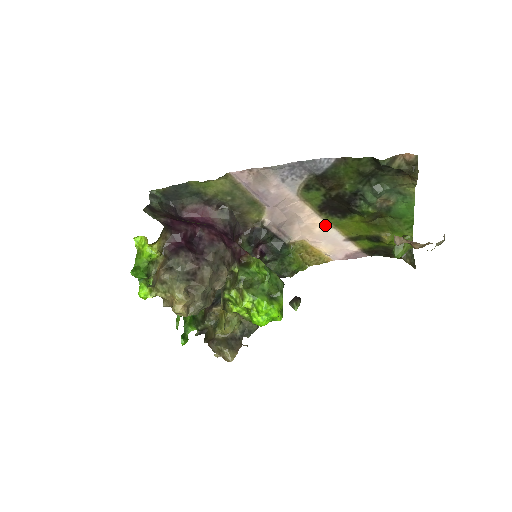
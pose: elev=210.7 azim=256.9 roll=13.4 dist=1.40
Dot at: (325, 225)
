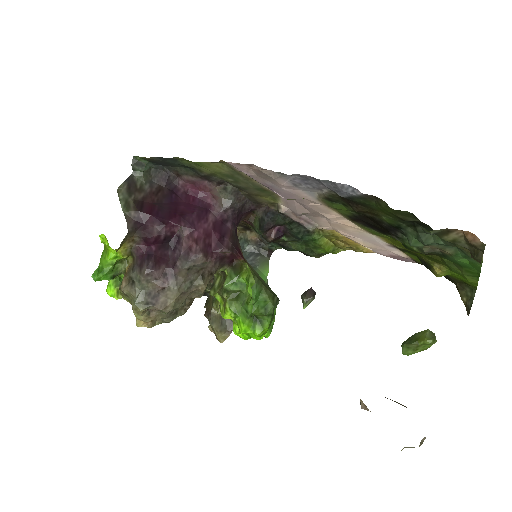
Dot at: (361, 229)
